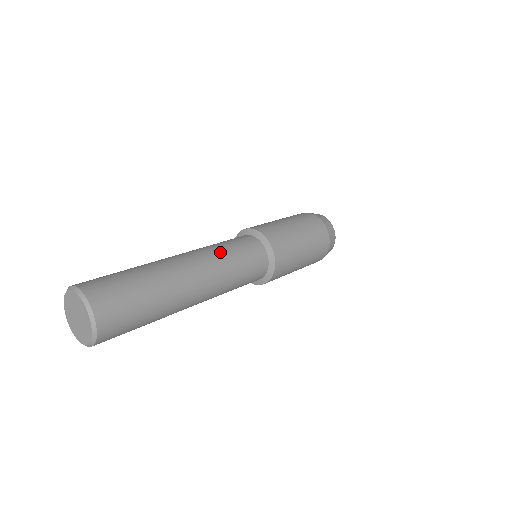
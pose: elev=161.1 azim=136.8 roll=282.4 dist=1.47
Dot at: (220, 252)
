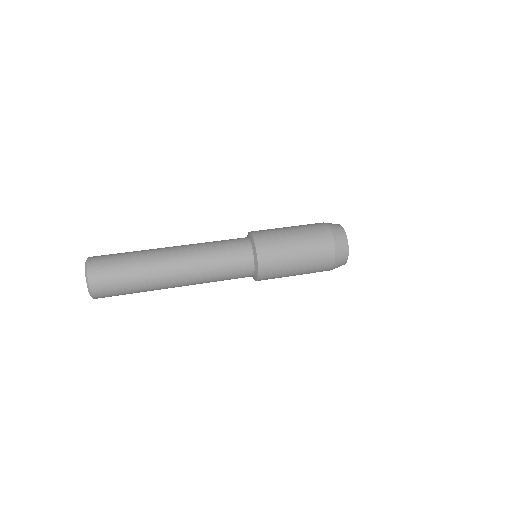
Dot at: (209, 269)
